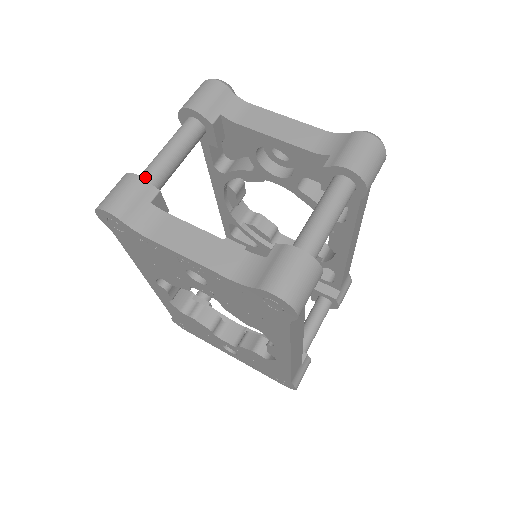
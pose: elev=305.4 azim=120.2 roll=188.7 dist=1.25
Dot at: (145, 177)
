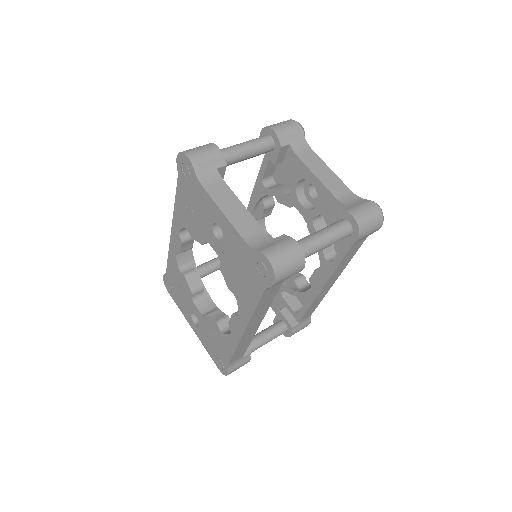
Dot at: occluded
